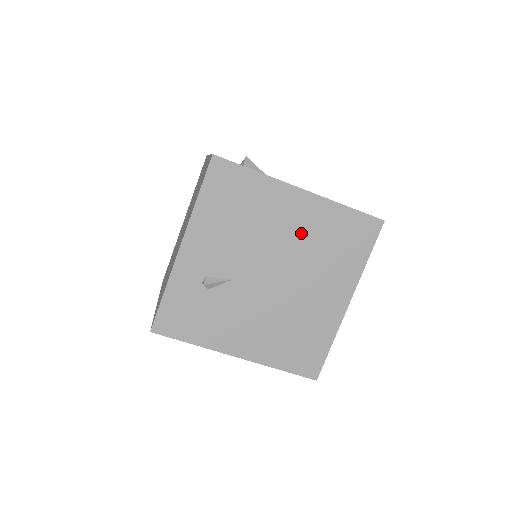
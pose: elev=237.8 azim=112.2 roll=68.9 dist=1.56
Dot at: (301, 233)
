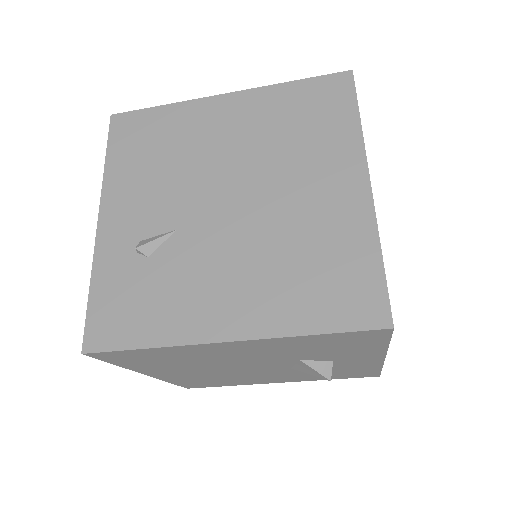
Dot at: (247, 135)
